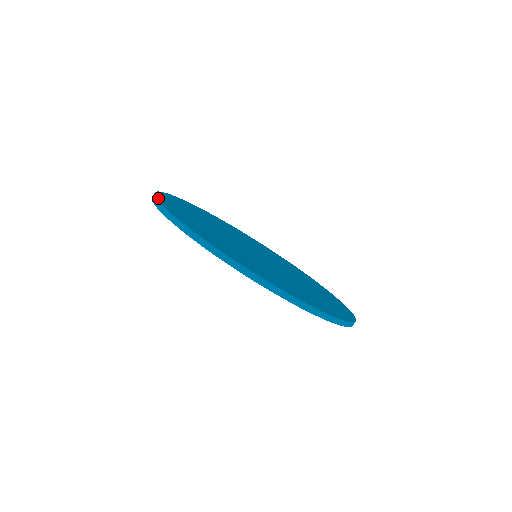
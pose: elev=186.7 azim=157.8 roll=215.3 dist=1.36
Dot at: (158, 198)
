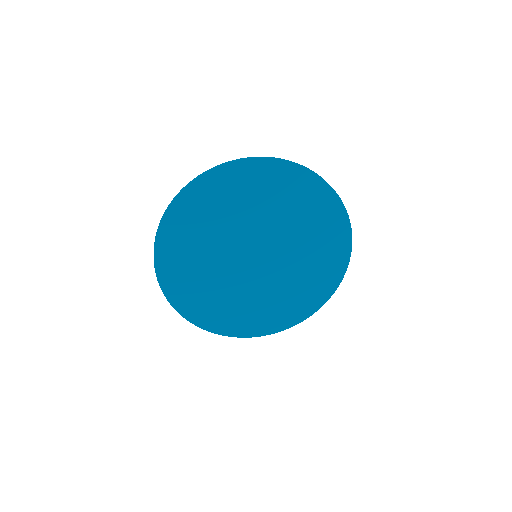
Dot at: (156, 260)
